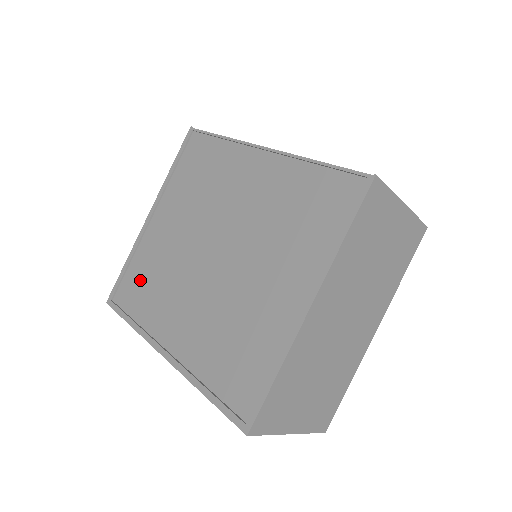
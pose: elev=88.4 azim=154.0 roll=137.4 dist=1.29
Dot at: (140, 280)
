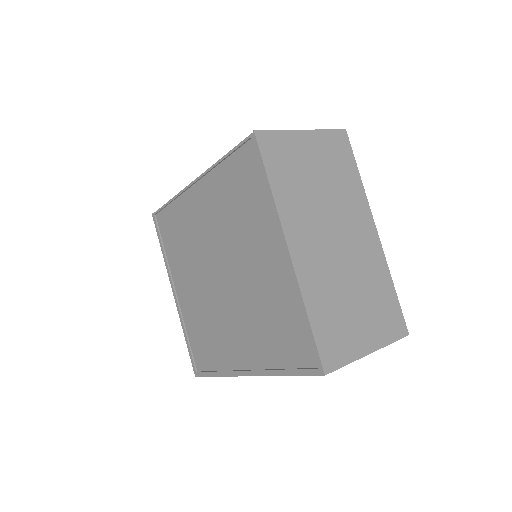
Dot at: (200, 341)
